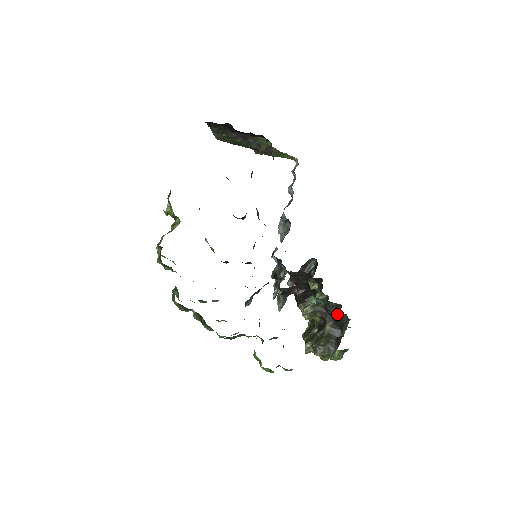
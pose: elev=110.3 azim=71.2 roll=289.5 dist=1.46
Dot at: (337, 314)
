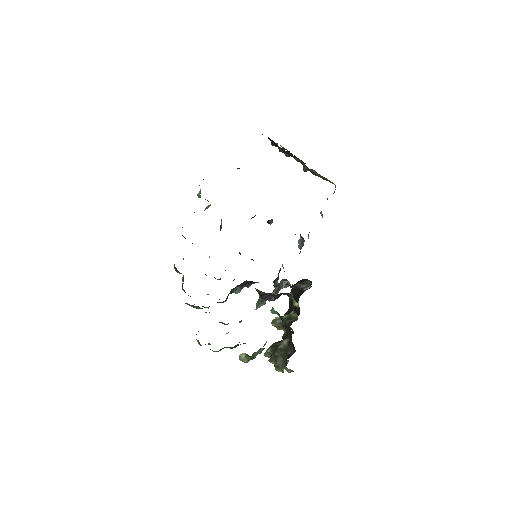
Dot at: (289, 333)
